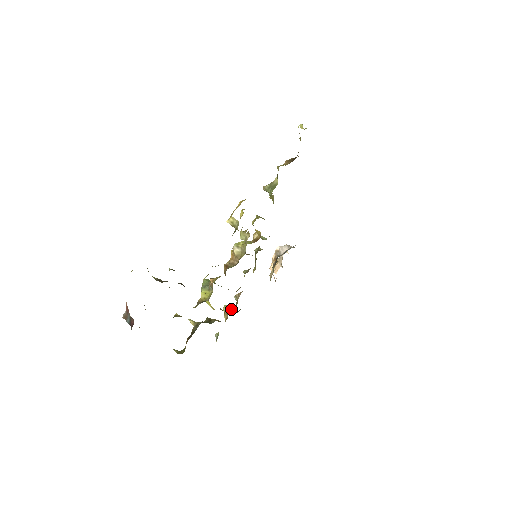
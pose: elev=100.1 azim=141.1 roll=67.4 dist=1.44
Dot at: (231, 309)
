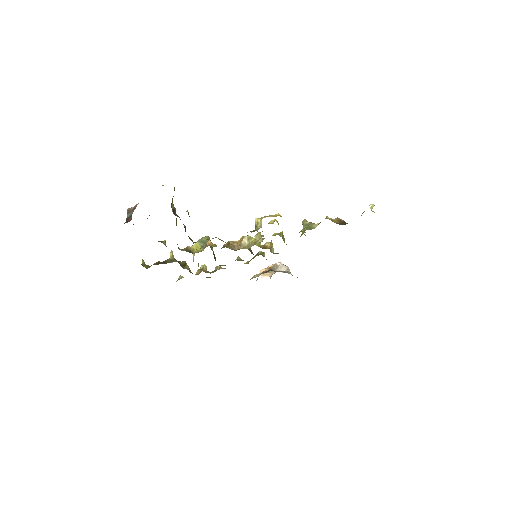
Dot at: (205, 272)
